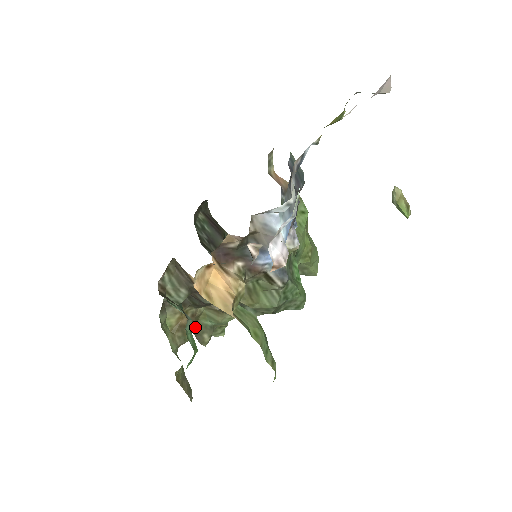
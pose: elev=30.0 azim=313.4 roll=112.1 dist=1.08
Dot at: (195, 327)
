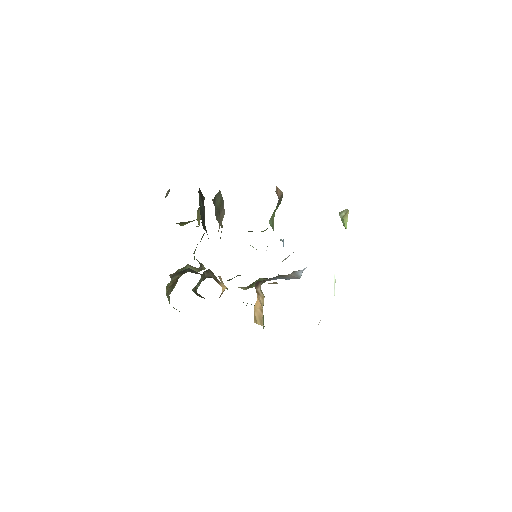
Dot at: occluded
